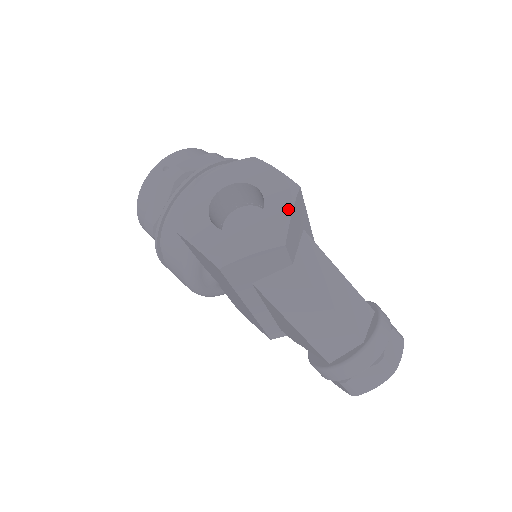
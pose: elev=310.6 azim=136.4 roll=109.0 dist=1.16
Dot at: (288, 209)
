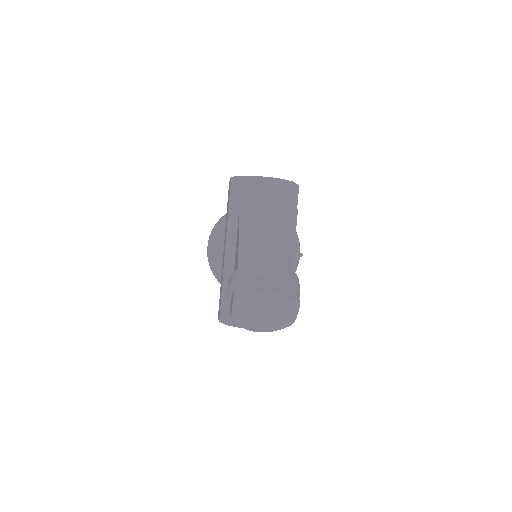
Dot at: (284, 179)
